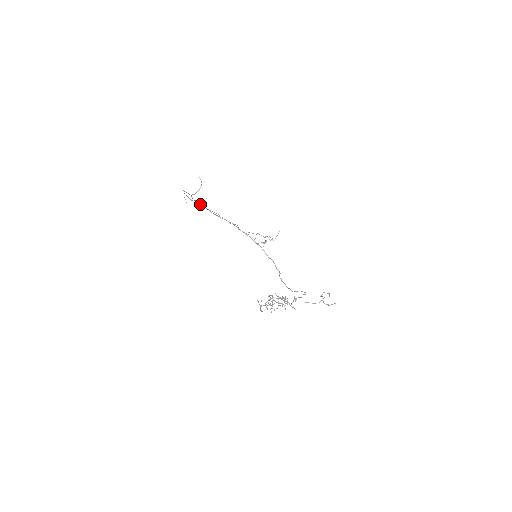
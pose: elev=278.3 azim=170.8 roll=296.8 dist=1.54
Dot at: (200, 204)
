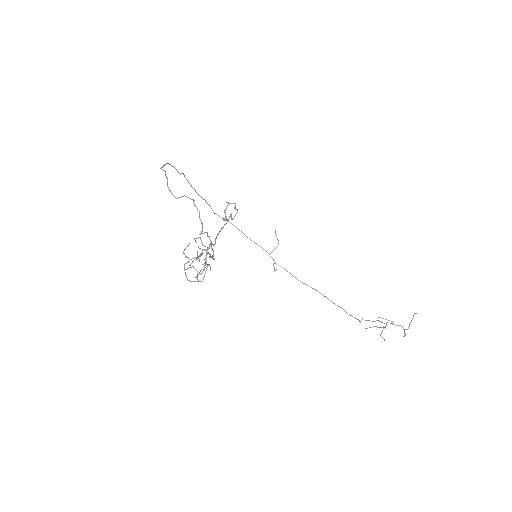
Dot at: (208, 204)
